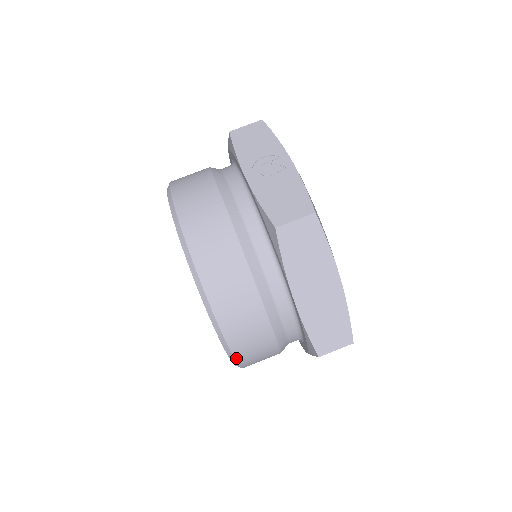
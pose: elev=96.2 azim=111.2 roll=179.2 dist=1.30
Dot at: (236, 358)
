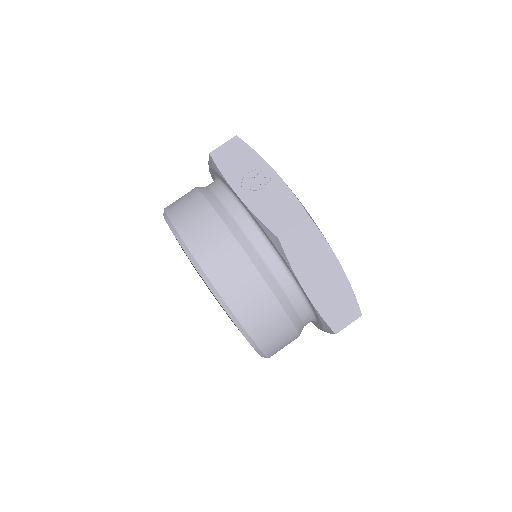
Dot at: (264, 353)
